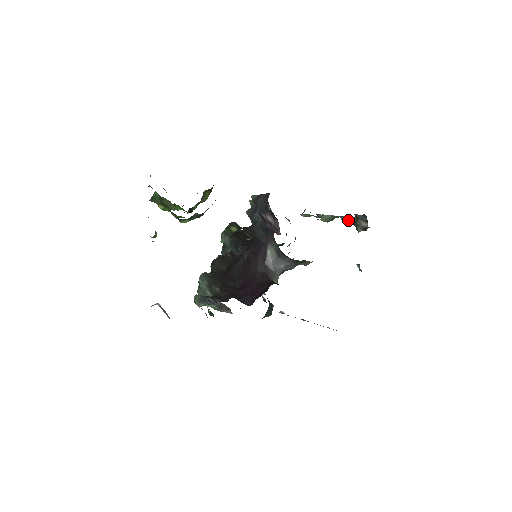
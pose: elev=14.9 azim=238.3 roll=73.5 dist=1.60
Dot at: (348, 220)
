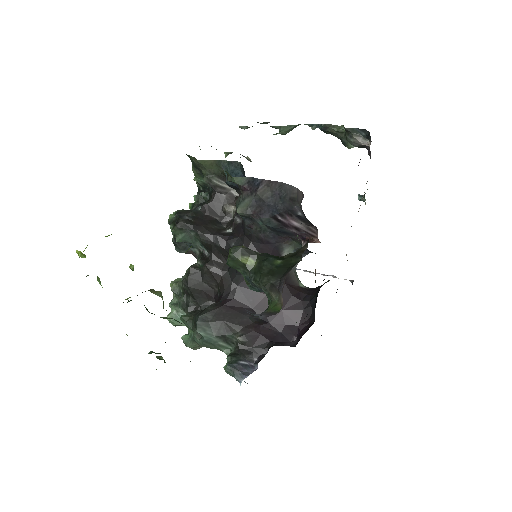
Dot at: (326, 131)
